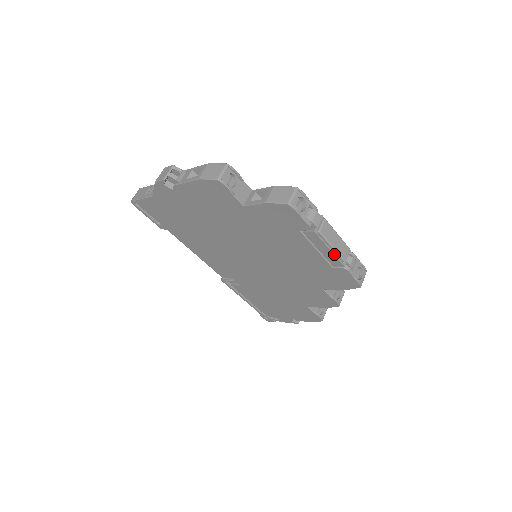
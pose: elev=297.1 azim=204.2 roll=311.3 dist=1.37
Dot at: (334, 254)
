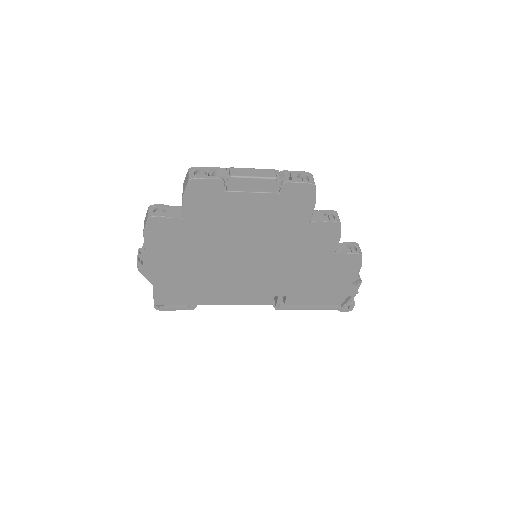
Dot at: (262, 181)
